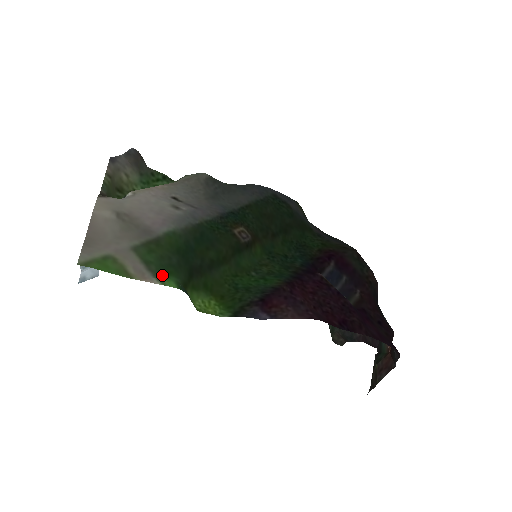
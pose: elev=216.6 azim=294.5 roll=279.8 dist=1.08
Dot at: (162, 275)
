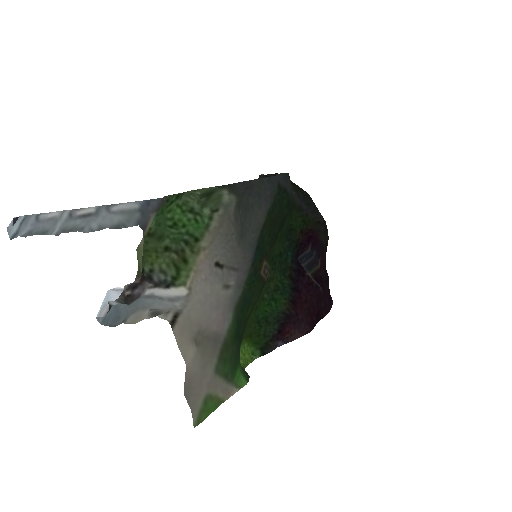
Dot at: (234, 375)
